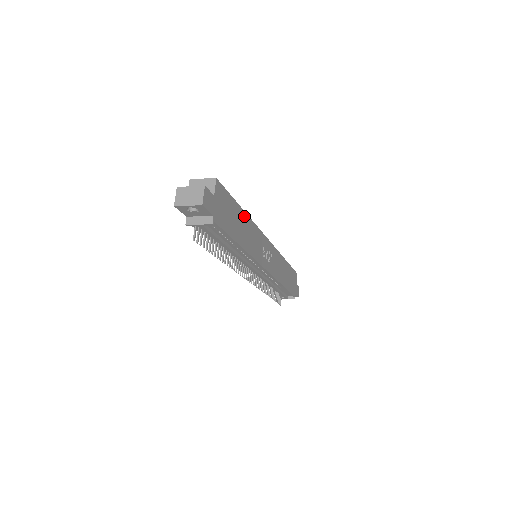
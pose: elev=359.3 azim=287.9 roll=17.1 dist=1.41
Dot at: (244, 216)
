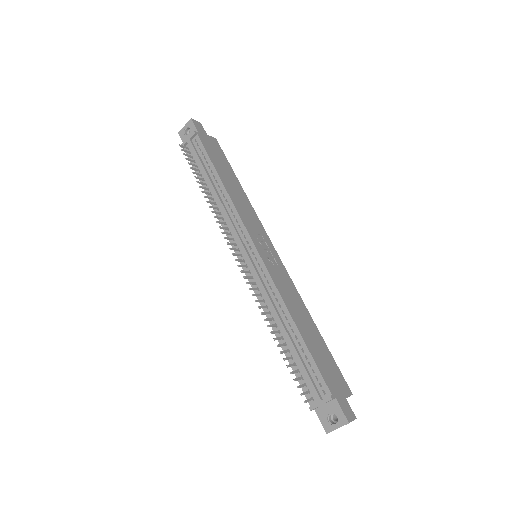
Dot at: (239, 187)
